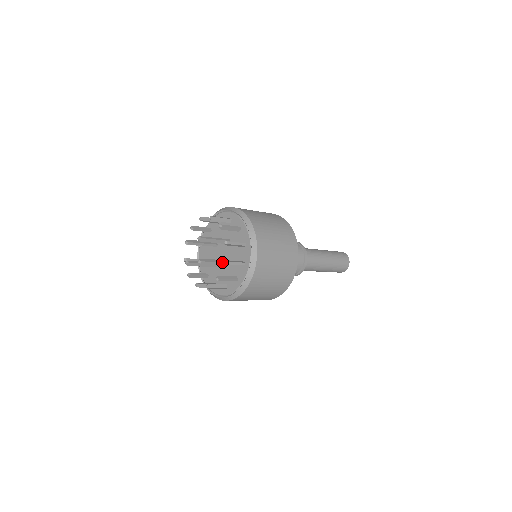
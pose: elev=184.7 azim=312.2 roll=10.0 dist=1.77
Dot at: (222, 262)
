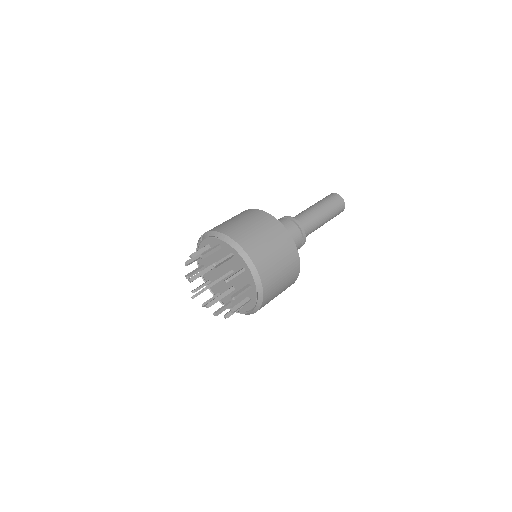
Dot at: (227, 294)
